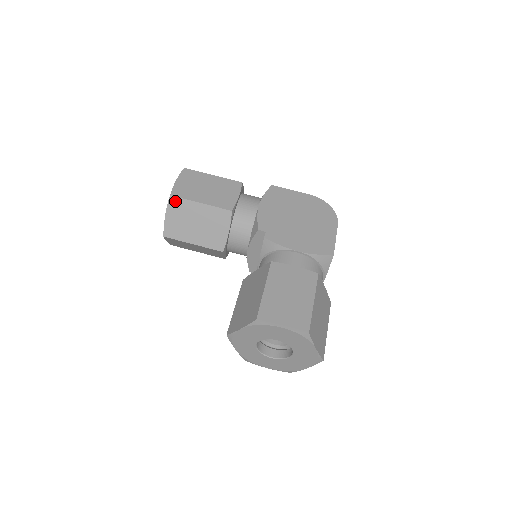
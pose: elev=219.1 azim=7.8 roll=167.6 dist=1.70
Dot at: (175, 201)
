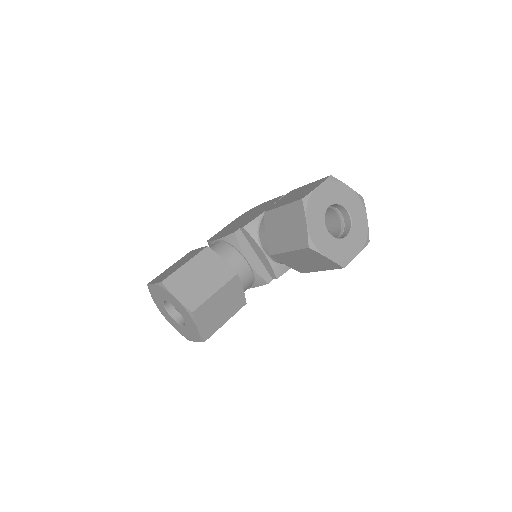
Dot at: (169, 282)
